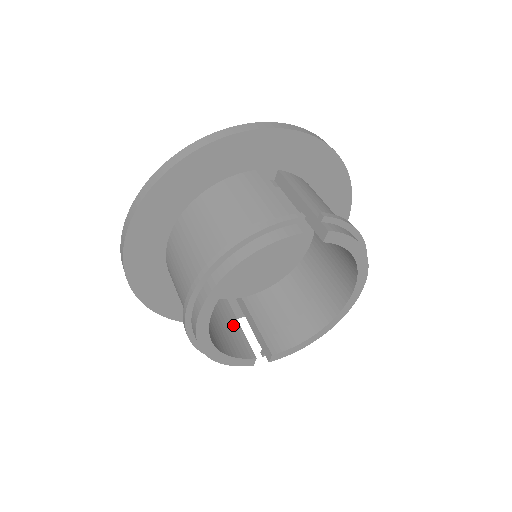
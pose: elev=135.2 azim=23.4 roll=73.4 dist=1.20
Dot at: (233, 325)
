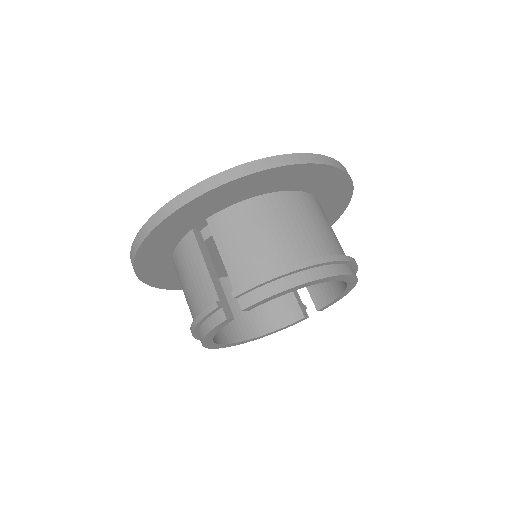
Dot at: occluded
